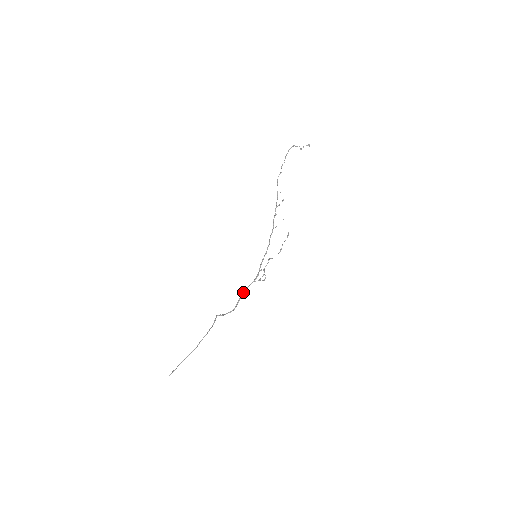
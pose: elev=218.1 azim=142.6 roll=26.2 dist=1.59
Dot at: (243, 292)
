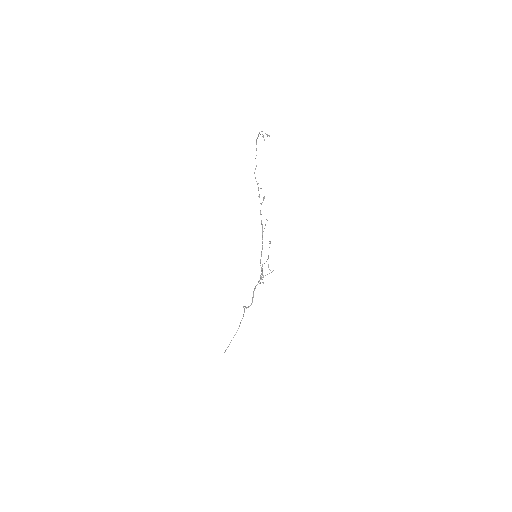
Dot at: (254, 290)
